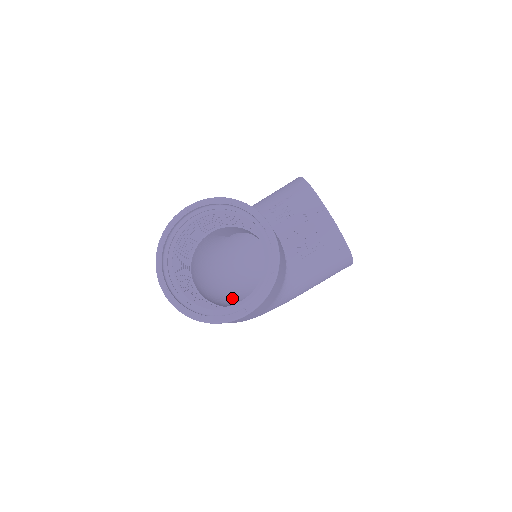
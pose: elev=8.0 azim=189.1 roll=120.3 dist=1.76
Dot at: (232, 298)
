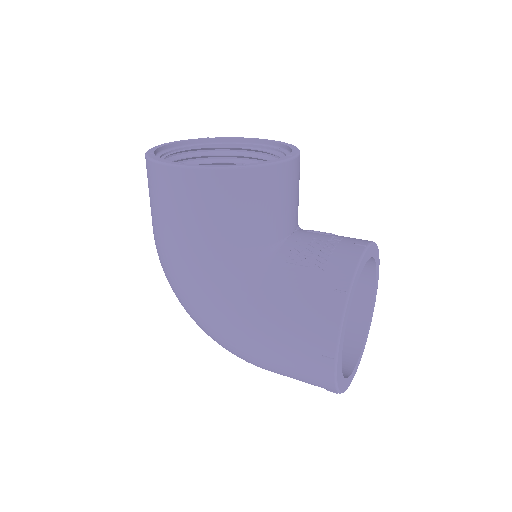
Dot at: occluded
